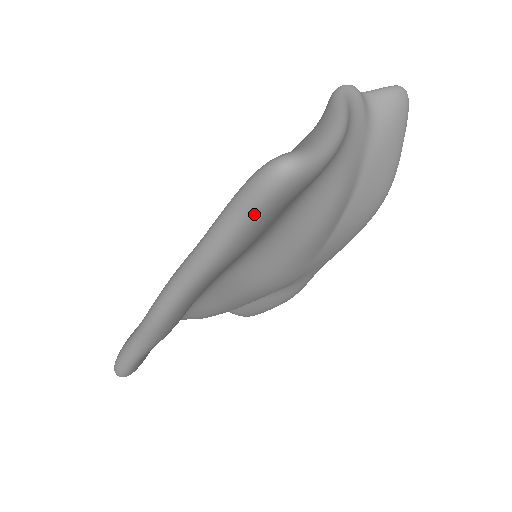
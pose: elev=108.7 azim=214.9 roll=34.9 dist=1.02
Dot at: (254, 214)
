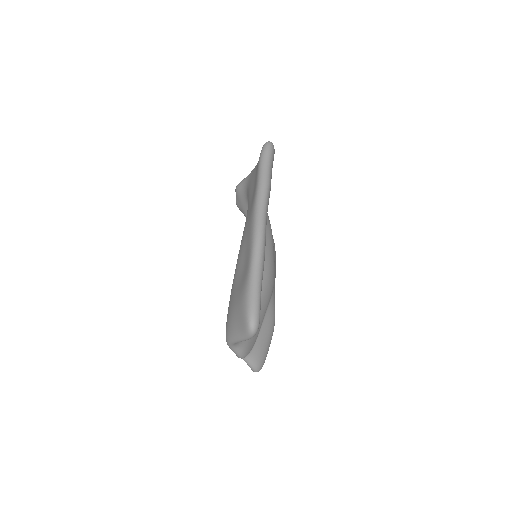
Dot at: (271, 159)
